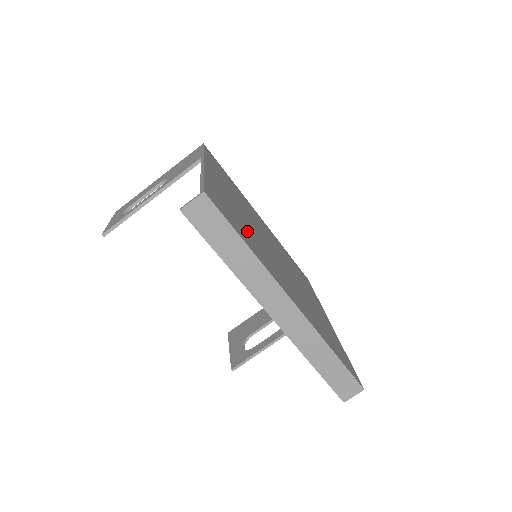
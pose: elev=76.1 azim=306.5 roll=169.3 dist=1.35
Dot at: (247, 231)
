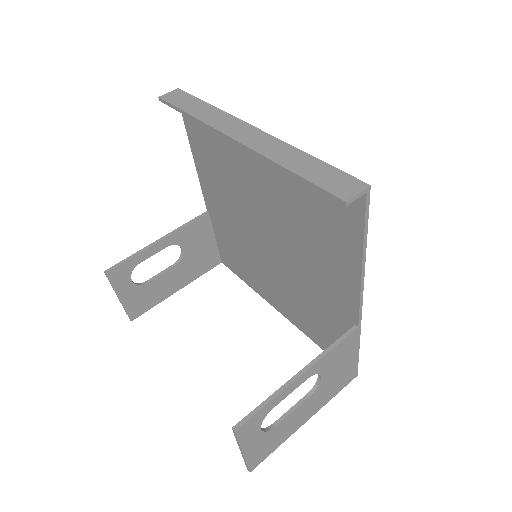
Dot at: occluded
